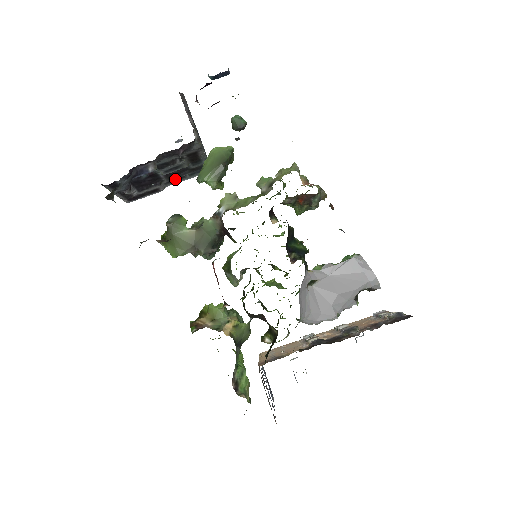
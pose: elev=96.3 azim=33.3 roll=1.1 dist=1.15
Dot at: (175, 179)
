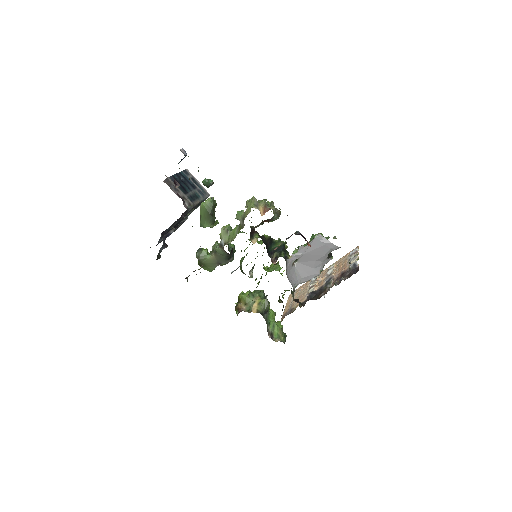
Dot at: occluded
